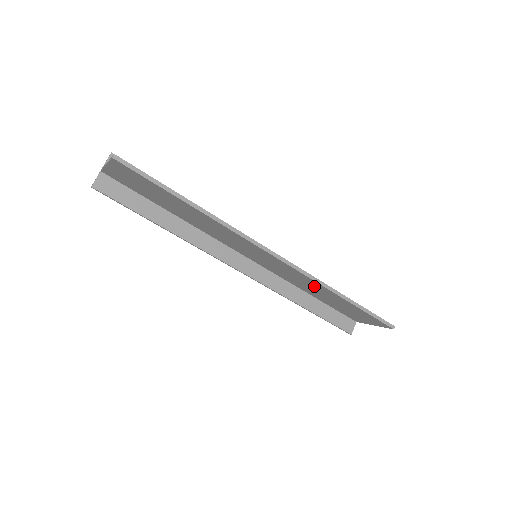
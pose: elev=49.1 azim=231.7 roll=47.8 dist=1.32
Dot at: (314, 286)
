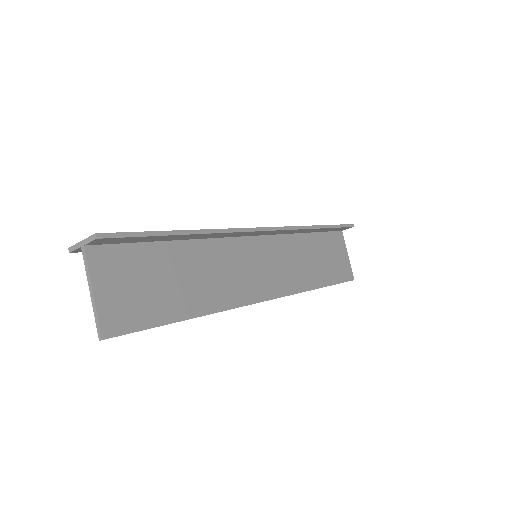
Dot at: (299, 274)
